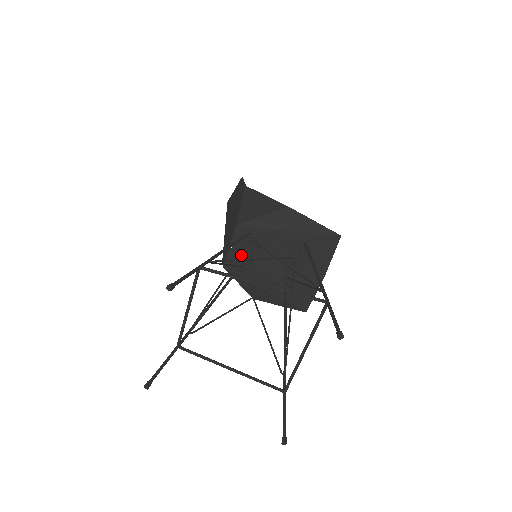
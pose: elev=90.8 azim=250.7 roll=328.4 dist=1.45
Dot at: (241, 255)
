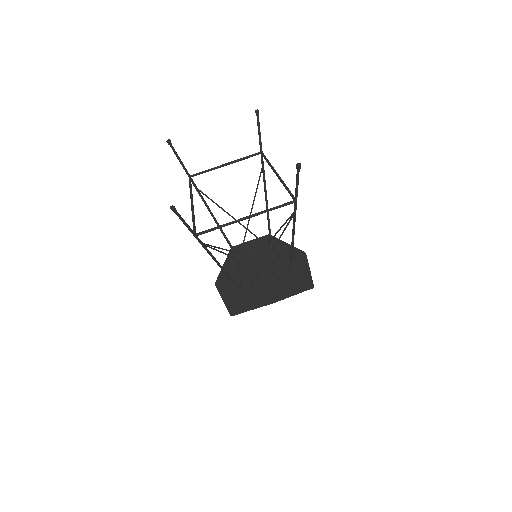
Dot at: (250, 249)
